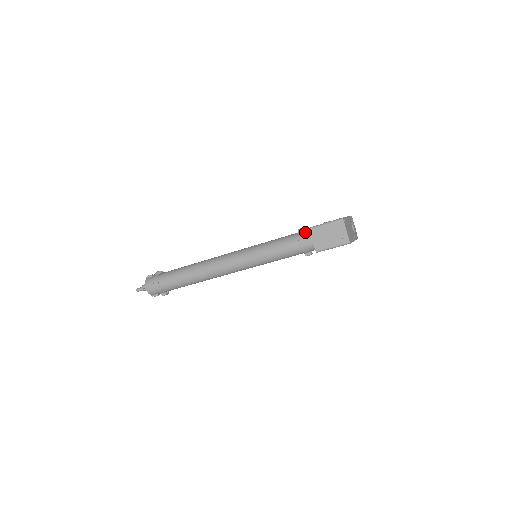
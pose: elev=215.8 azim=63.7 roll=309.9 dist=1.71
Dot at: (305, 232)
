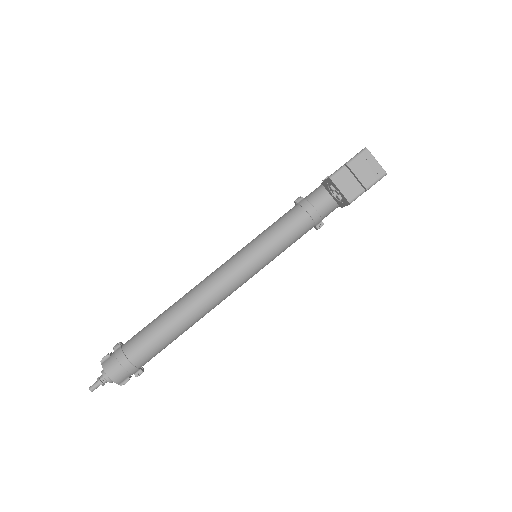
Dot at: (307, 199)
